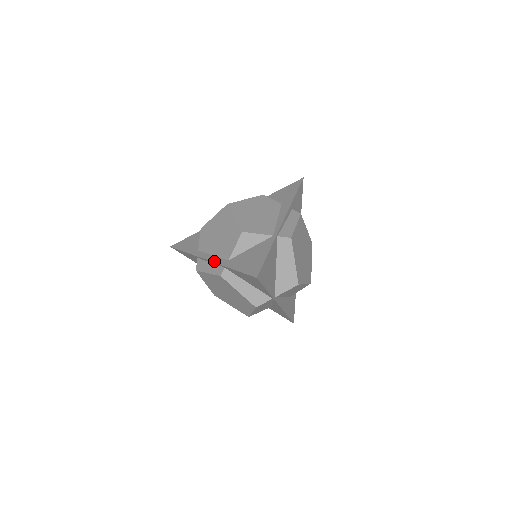
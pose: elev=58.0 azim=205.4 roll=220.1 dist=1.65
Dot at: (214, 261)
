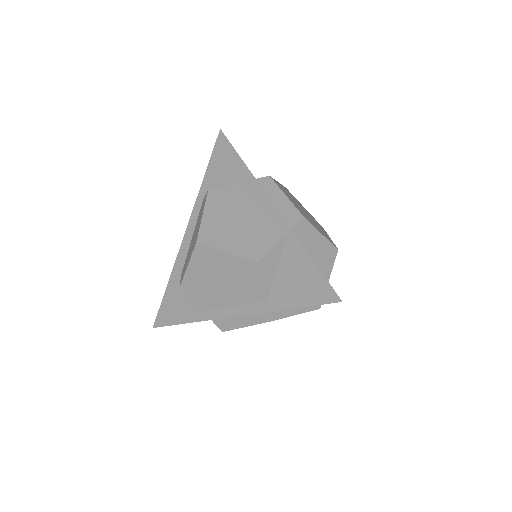
Dot at: (248, 313)
